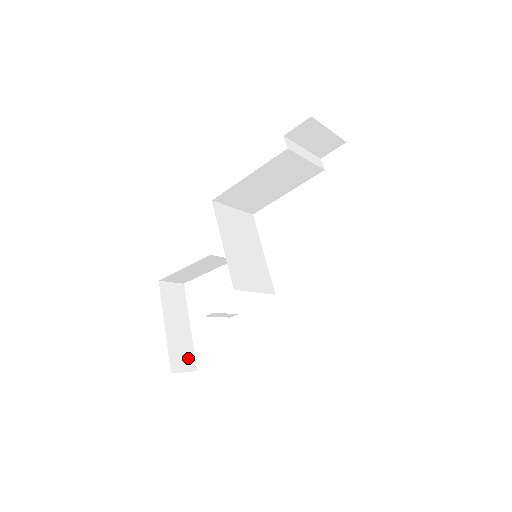
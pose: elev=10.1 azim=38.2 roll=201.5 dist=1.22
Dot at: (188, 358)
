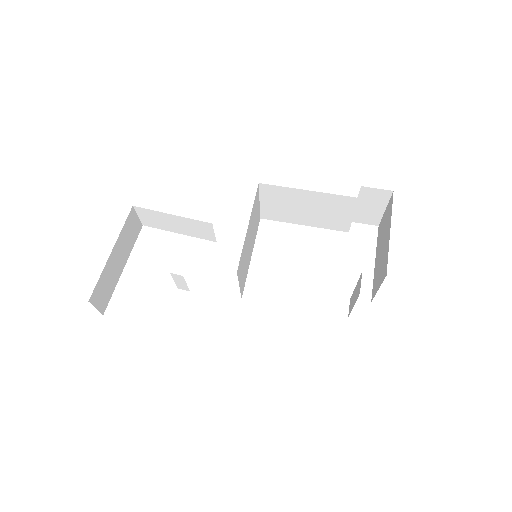
Dot at: (106, 297)
